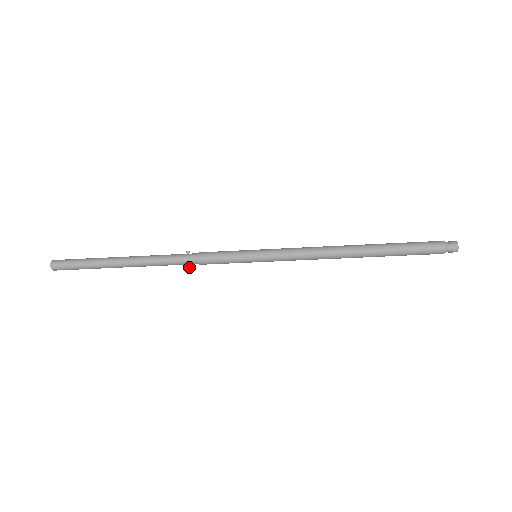
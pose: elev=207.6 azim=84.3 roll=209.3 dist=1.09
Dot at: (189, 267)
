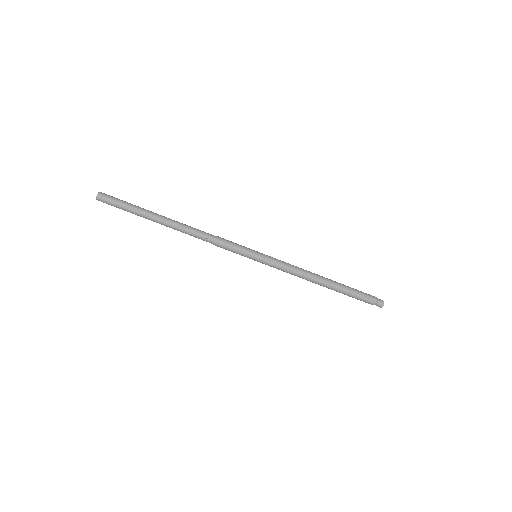
Dot at: (208, 238)
